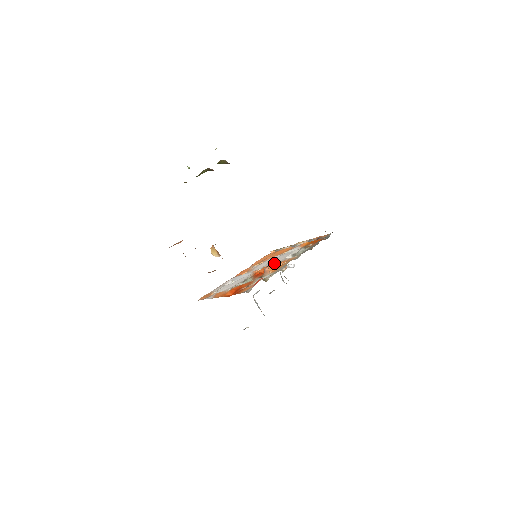
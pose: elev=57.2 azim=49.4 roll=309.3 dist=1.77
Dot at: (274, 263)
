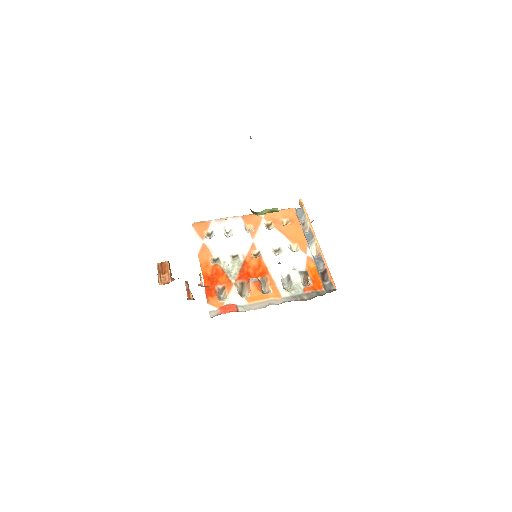
Dot at: (268, 268)
